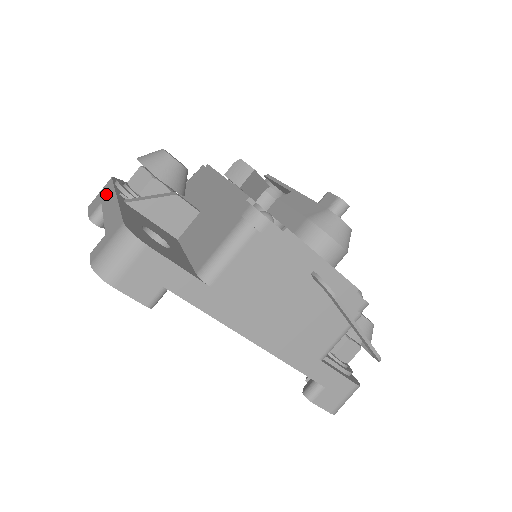
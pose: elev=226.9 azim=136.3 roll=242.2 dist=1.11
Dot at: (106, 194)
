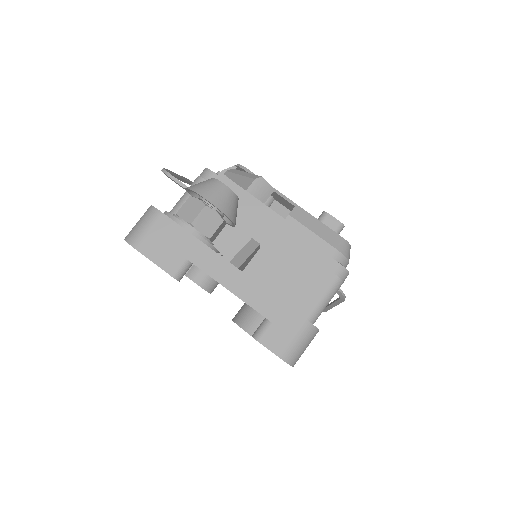
Dot at: (187, 247)
